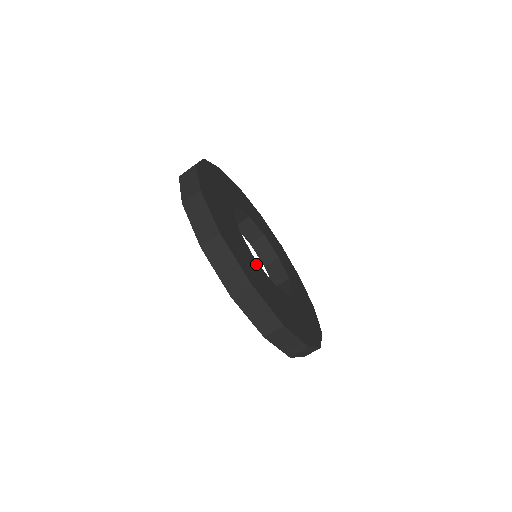
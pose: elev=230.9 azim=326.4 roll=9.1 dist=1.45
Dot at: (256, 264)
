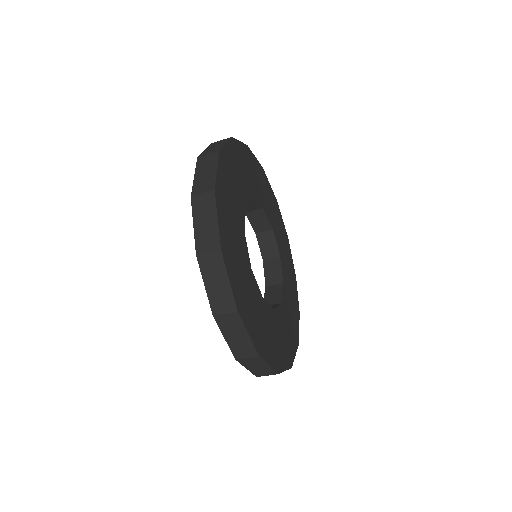
Dot at: (251, 278)
